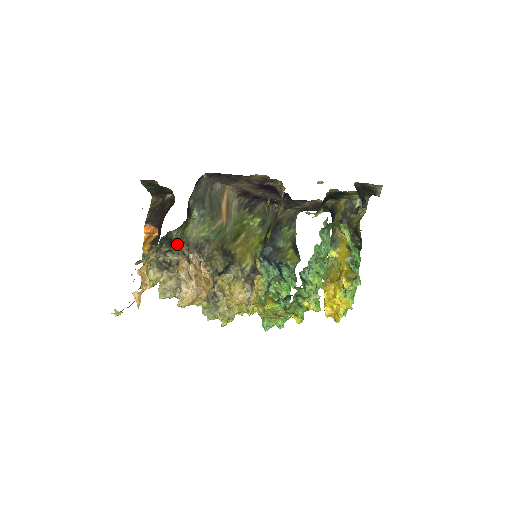
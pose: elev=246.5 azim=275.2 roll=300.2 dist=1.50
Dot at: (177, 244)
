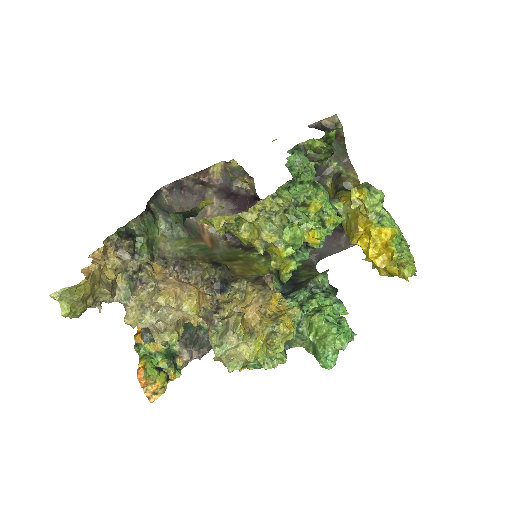
Dot at: (142, 241)
